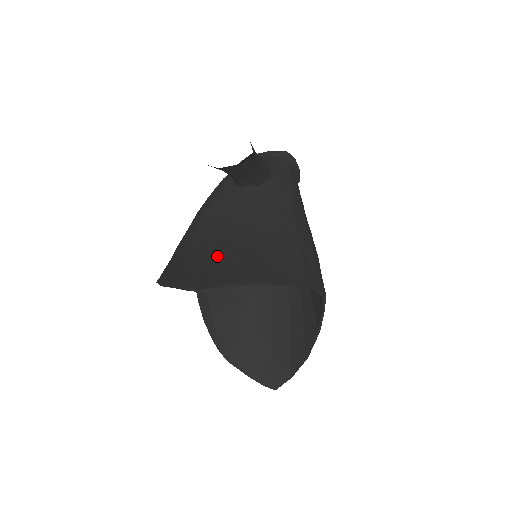
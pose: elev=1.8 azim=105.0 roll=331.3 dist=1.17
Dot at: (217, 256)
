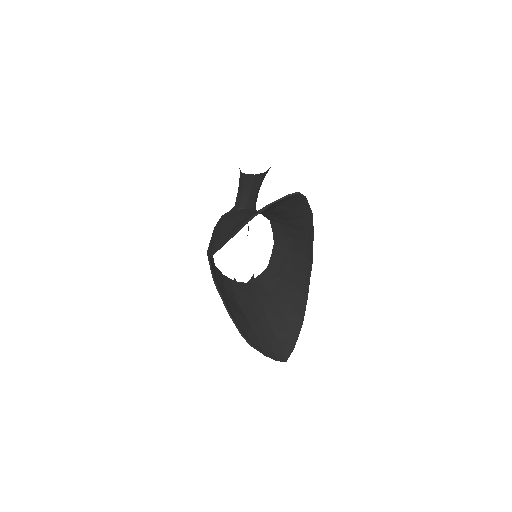
Dot at: occluded
